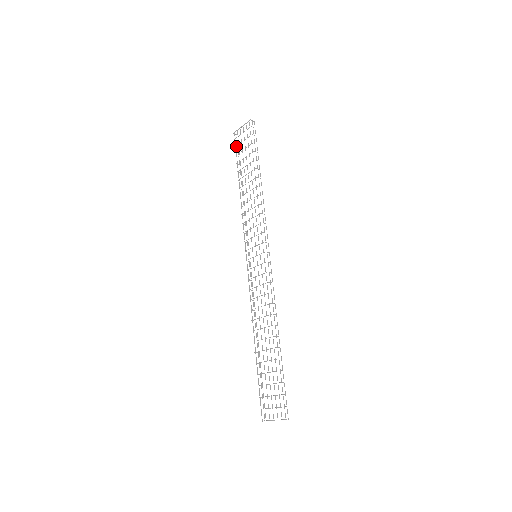
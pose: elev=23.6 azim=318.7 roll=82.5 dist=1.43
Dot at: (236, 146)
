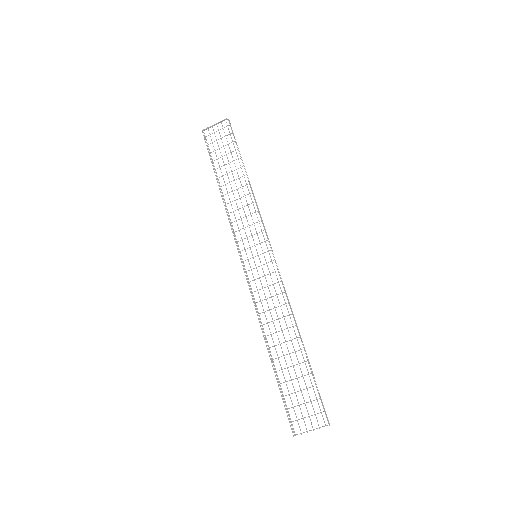
Dot at: (208, 144)
